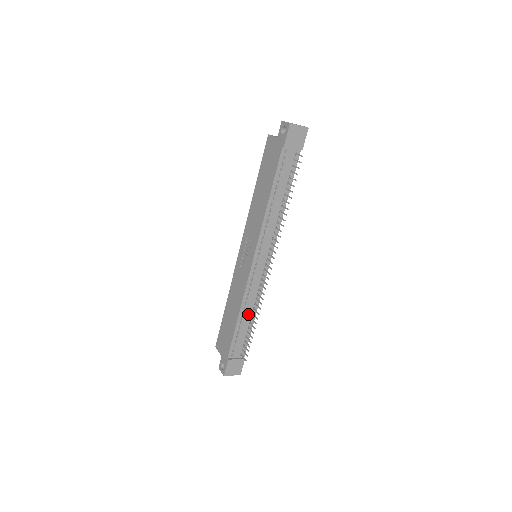
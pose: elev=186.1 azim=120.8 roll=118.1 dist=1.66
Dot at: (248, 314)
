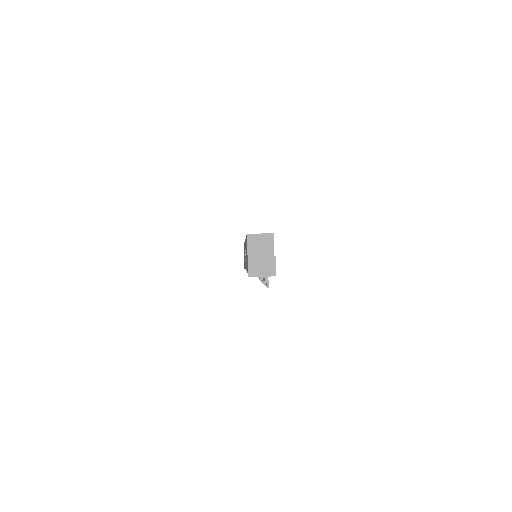
Dot at: occluded
